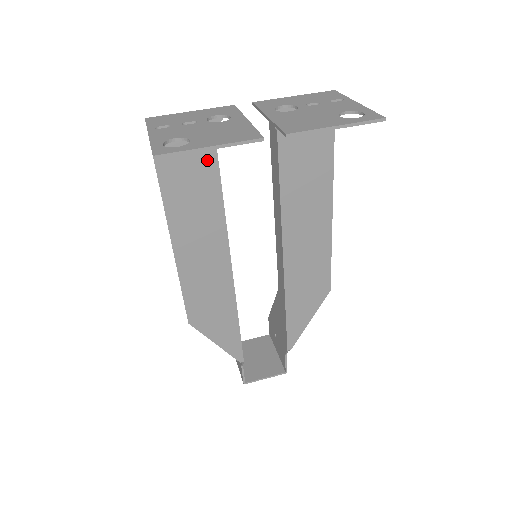
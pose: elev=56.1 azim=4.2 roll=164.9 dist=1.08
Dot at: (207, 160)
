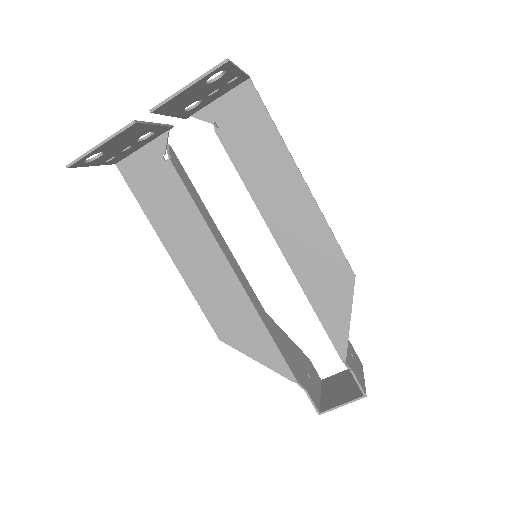
Dot at: (170, 177)
